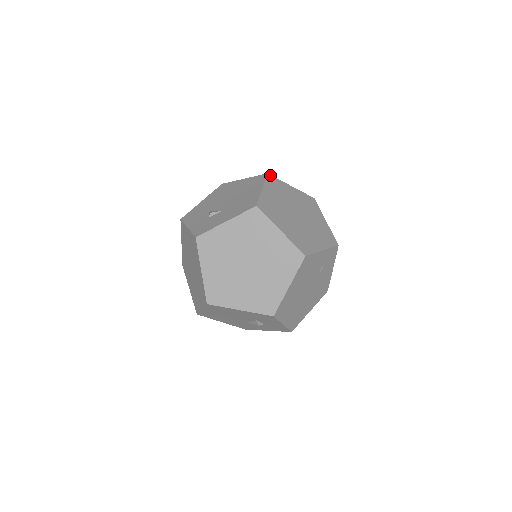
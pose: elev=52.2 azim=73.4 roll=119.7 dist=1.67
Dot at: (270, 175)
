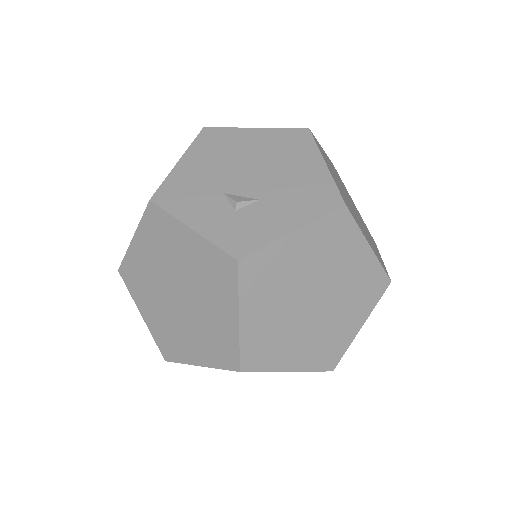
Dot at: occluded
